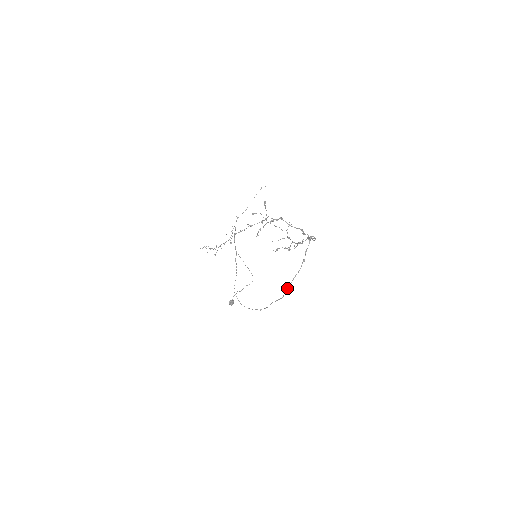
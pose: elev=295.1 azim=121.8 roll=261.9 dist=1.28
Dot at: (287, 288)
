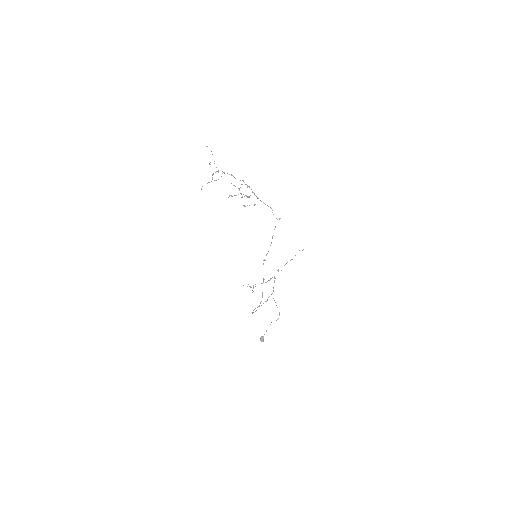
Dot at: (263, 264)
